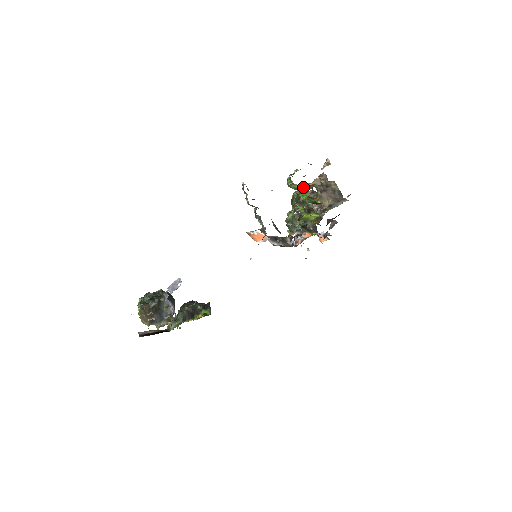
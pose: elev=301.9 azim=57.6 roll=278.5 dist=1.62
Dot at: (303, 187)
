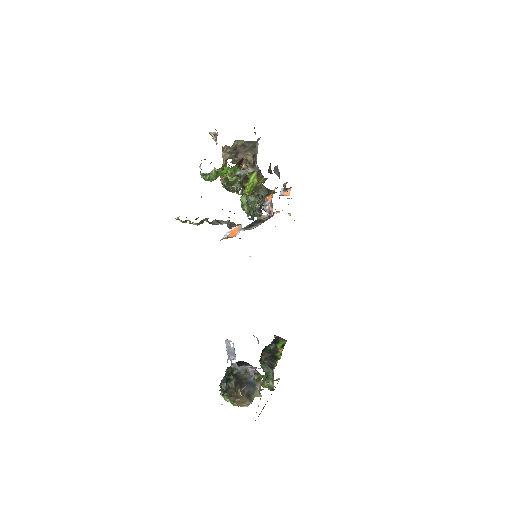
Dot at: occluded
